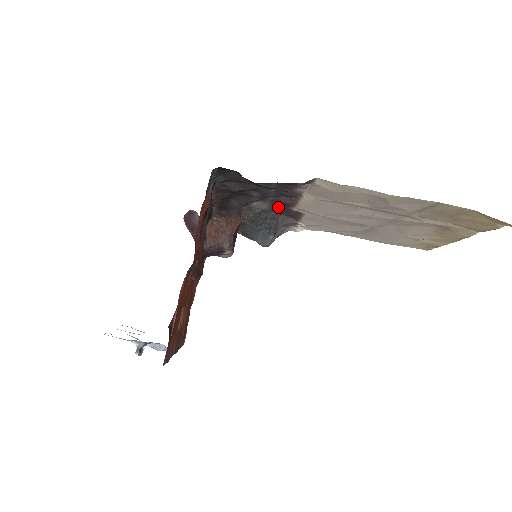
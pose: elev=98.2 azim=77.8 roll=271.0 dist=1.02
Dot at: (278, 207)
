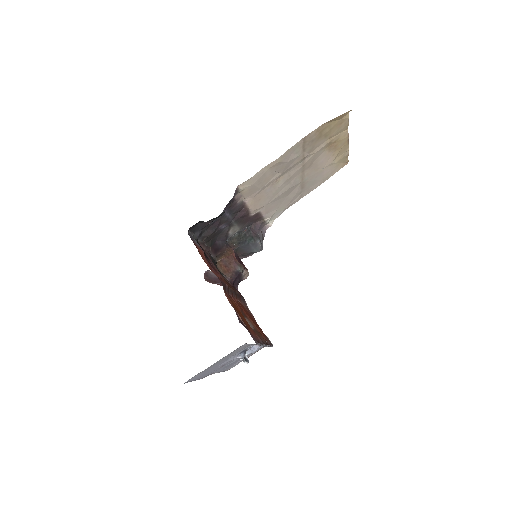
Dot at: (243, 222)
